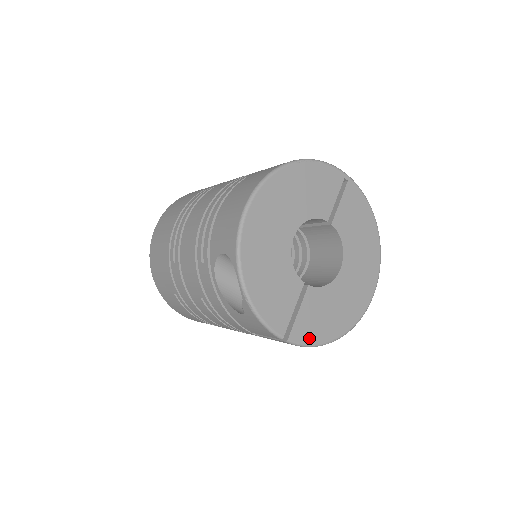
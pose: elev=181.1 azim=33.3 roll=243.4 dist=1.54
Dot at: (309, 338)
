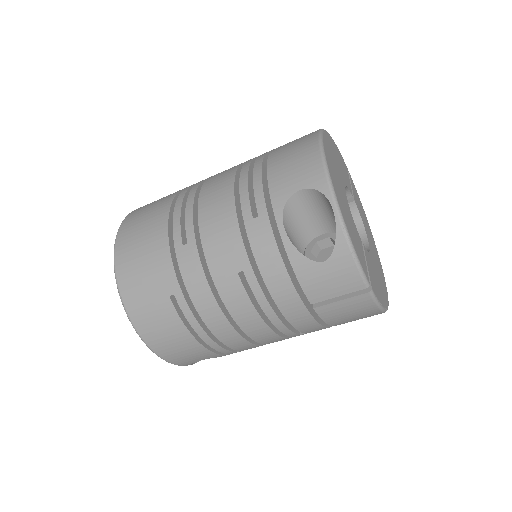
Dot at: (378, 297)
